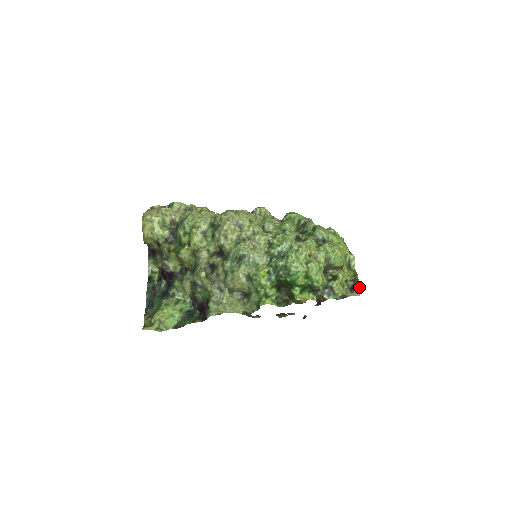
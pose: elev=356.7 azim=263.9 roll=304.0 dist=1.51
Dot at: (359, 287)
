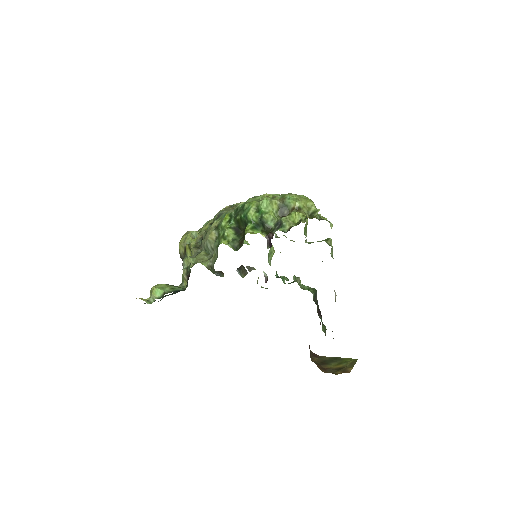
Dot at: (306, 217)
